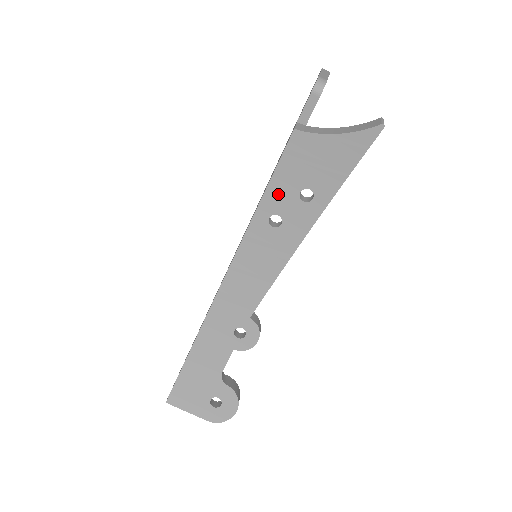
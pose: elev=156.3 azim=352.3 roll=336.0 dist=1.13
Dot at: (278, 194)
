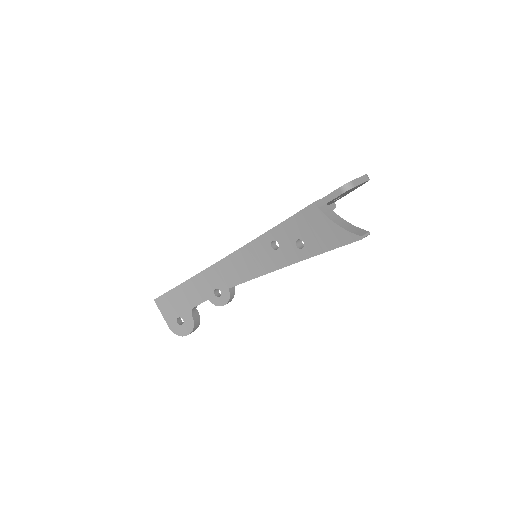
Dot at: (285, 231)
